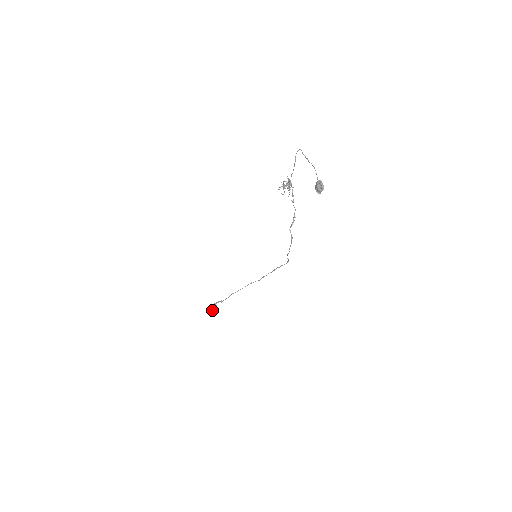
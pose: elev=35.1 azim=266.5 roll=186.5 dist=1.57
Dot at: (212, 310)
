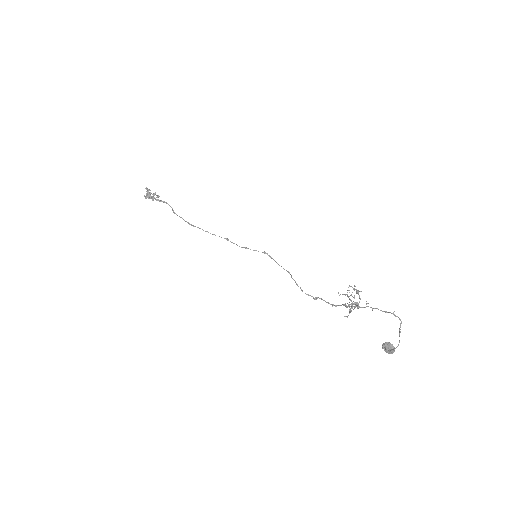
Dot at: (153, 200)
